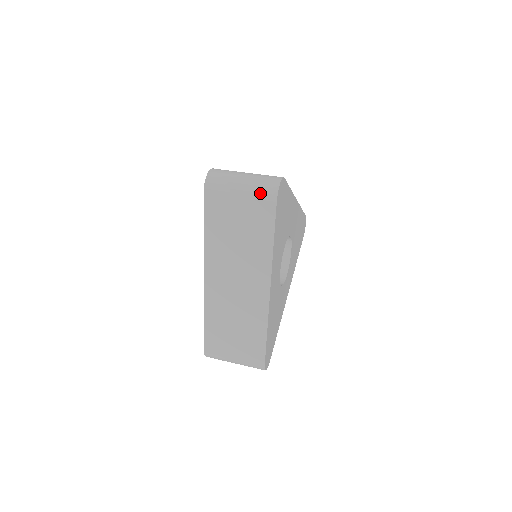
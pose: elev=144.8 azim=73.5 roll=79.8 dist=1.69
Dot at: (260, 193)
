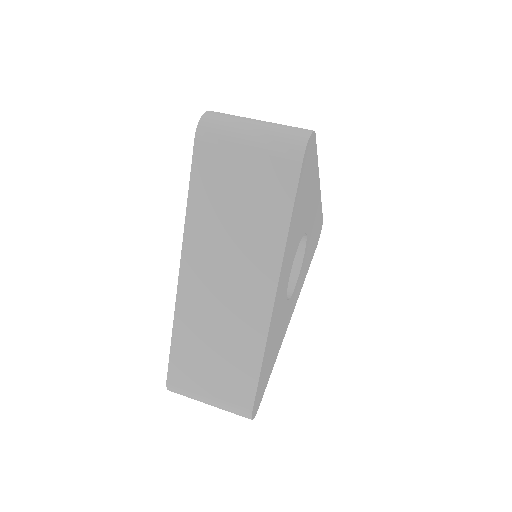
Dot at: (279, 147)
